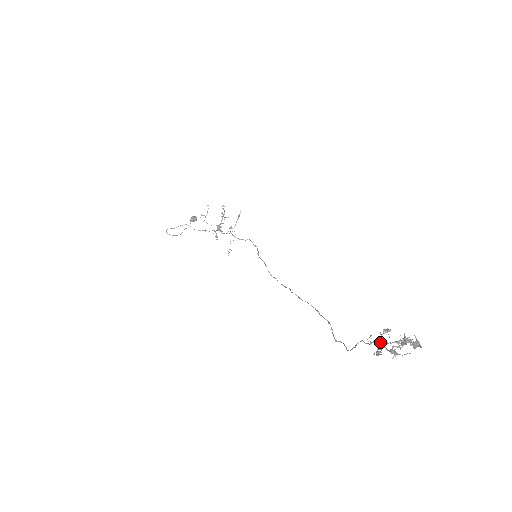
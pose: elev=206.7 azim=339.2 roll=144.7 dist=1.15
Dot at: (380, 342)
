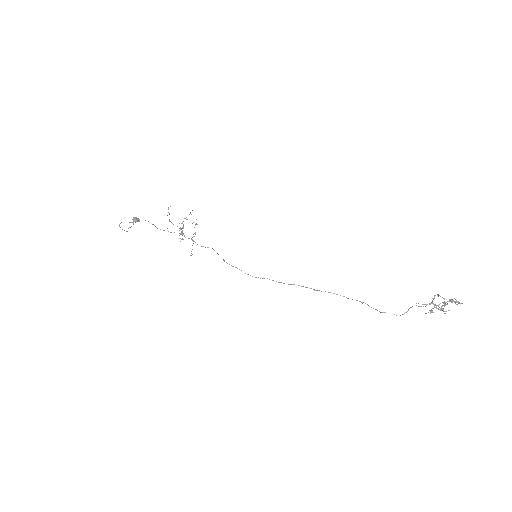
Dot at: occluded
